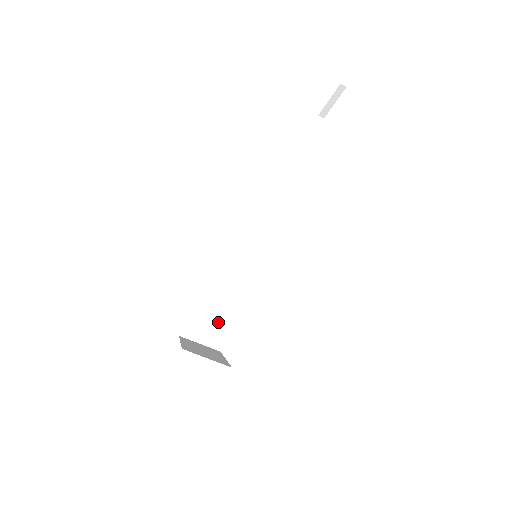
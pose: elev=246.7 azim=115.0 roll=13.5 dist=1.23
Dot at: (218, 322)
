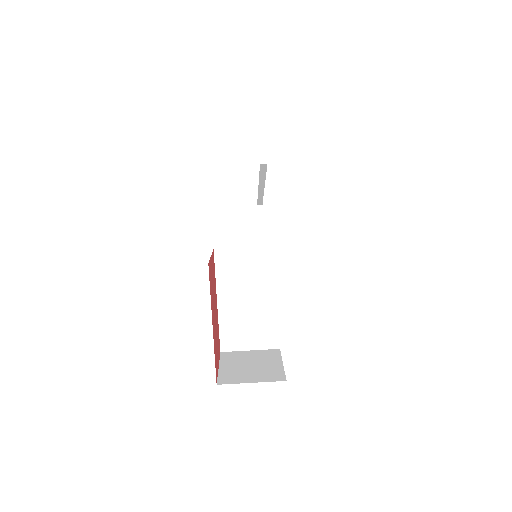
Dot at: (263, 364)
